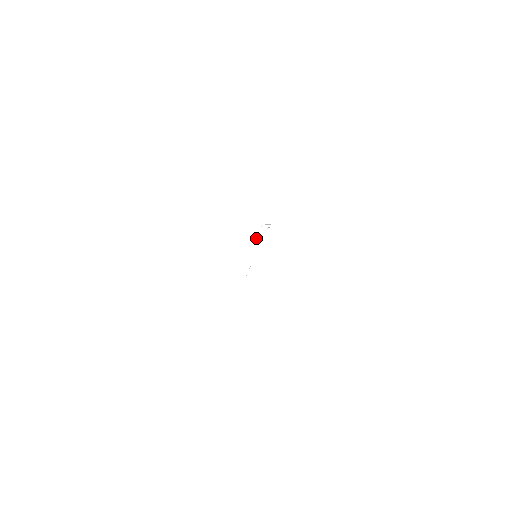
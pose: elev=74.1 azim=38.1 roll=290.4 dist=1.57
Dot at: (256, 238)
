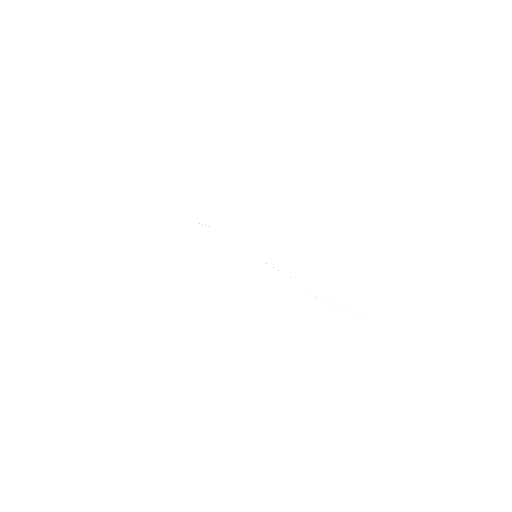
Dot at: occluded
